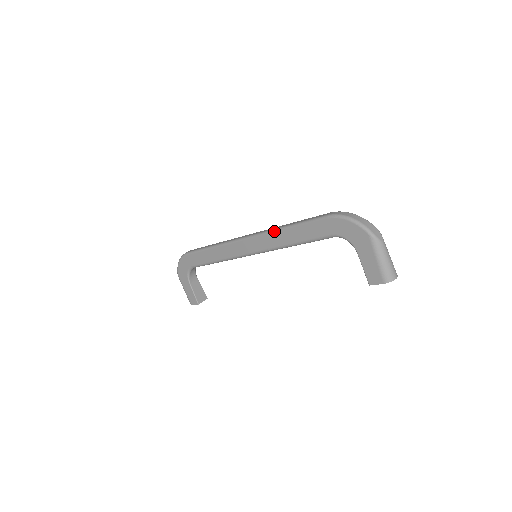
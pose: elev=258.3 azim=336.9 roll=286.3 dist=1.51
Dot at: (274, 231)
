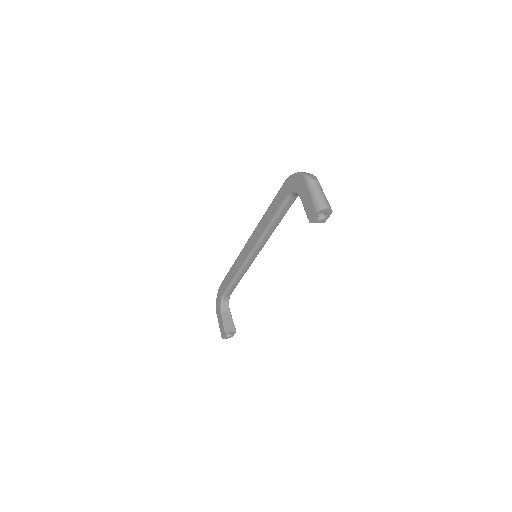
Dot at: (261, 220)
